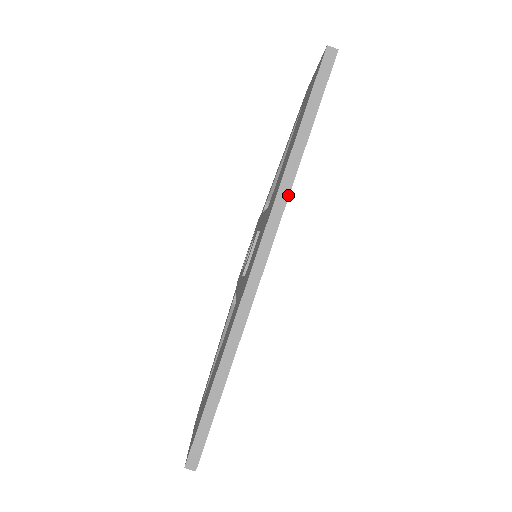
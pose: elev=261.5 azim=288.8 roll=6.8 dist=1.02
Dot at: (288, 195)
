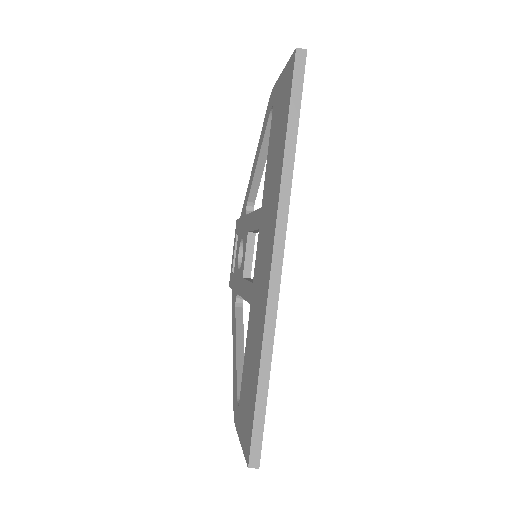
Dot at: (290, 192)
